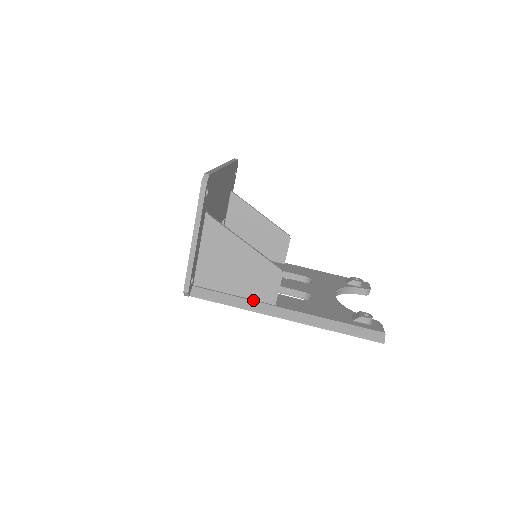
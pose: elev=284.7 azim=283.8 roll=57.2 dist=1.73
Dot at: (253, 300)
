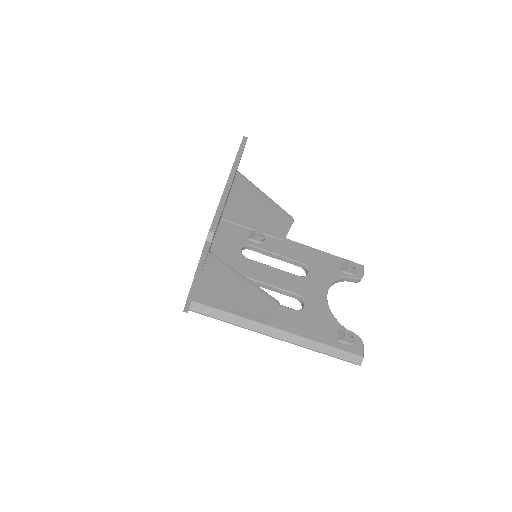
Dot at: (248, 318)
